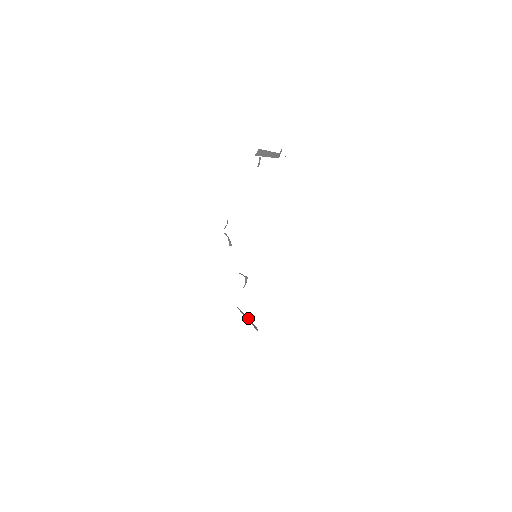
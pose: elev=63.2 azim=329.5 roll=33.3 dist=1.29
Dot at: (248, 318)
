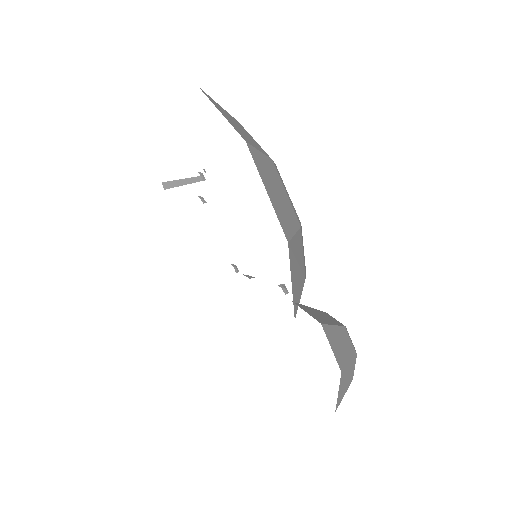
Dot at: occluded
